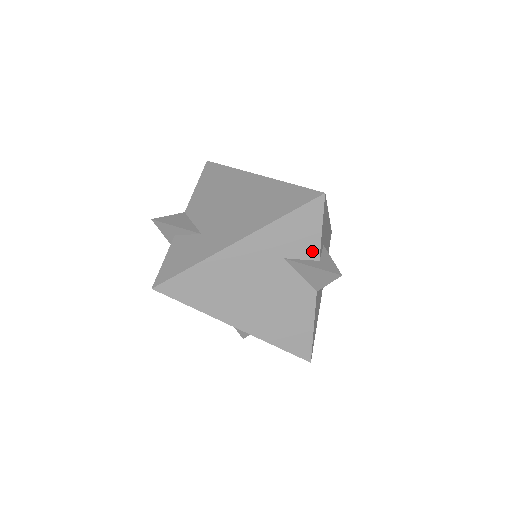
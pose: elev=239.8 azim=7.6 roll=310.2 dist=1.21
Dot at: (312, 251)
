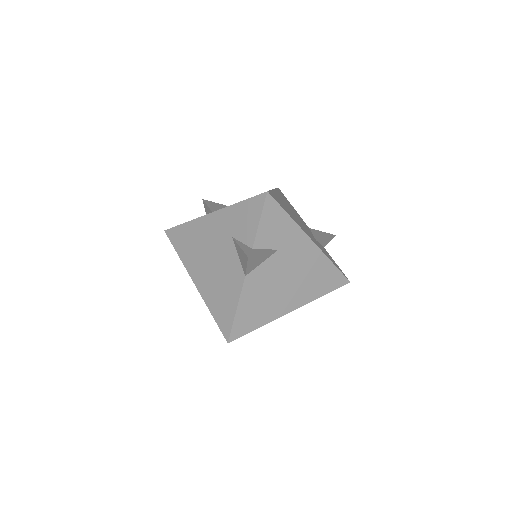
Dot at: (250, 238)
